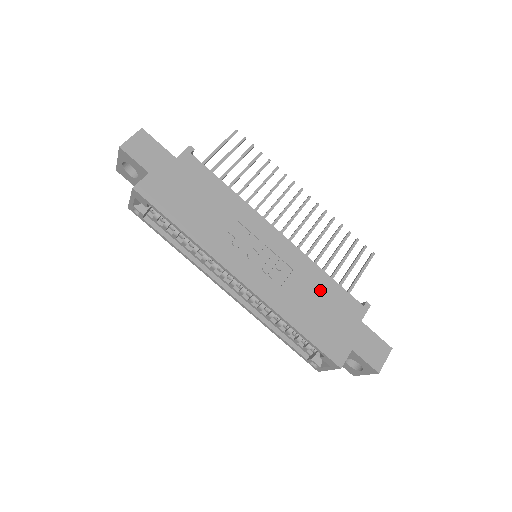
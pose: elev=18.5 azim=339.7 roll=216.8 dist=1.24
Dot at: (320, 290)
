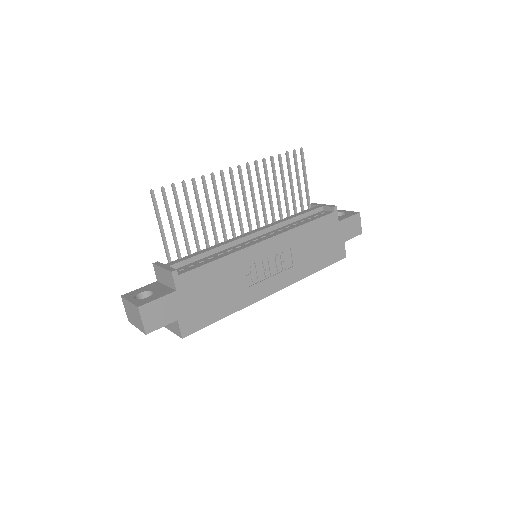
Dot at: (310, 237)
